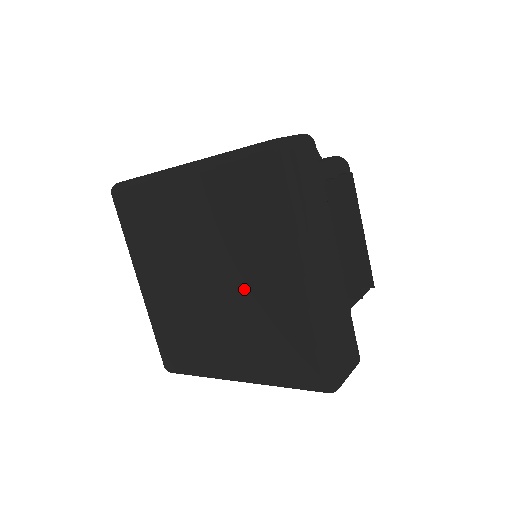
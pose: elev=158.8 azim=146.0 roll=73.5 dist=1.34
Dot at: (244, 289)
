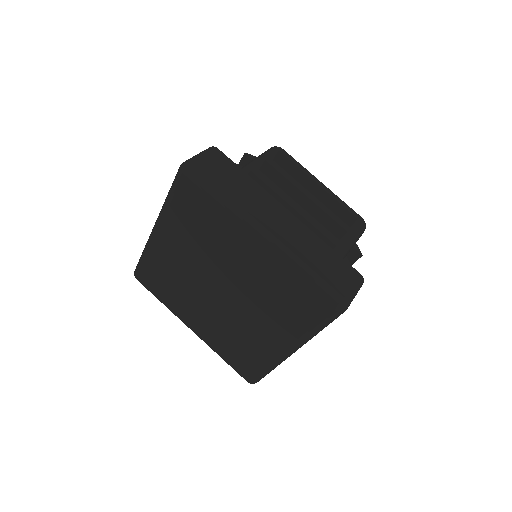
Dot at: (239, 278)
